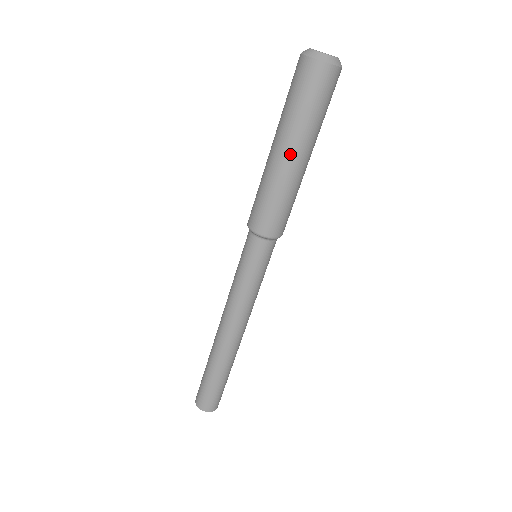
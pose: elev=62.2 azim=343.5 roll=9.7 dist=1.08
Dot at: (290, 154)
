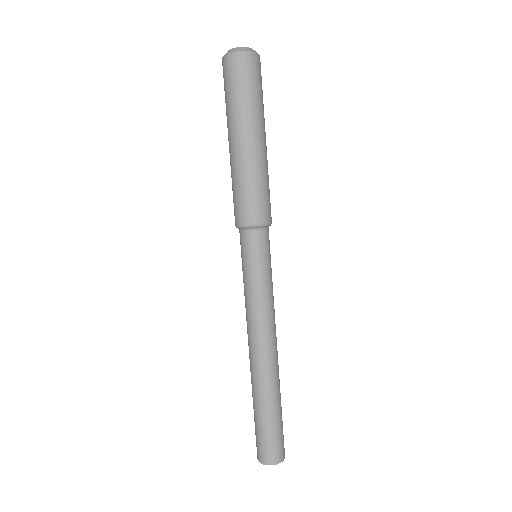
Dot at: (261, 137)
